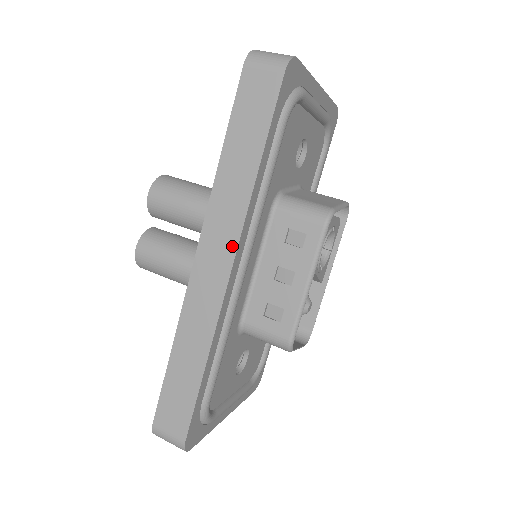
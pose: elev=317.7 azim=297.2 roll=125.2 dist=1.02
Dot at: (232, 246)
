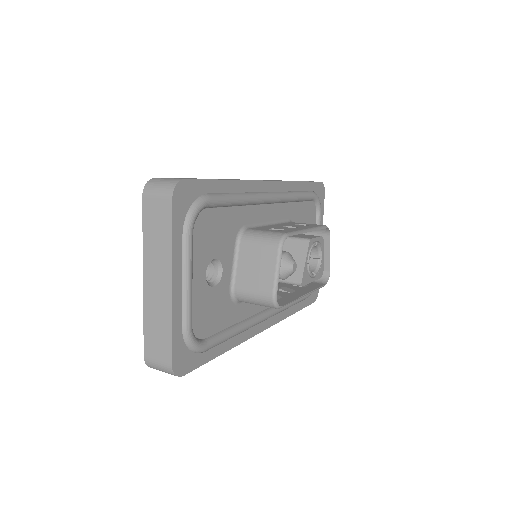
Dot at: (275, 181)
